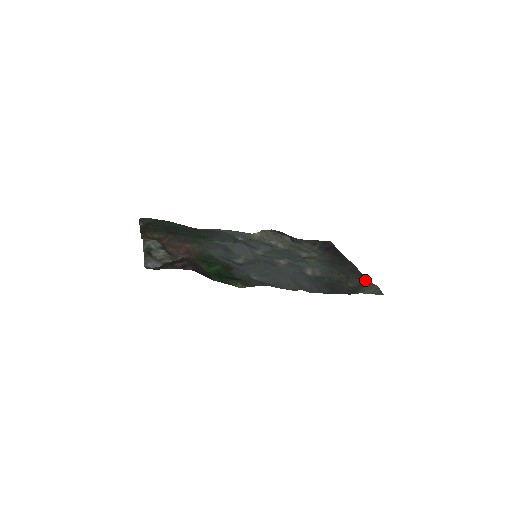
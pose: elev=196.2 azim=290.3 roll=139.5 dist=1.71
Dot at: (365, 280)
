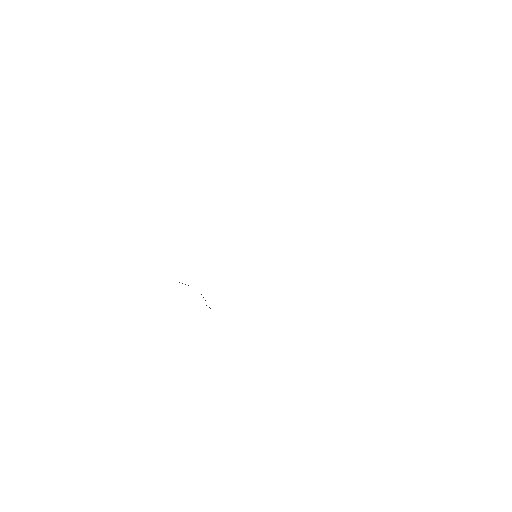
Dot at: occluded
